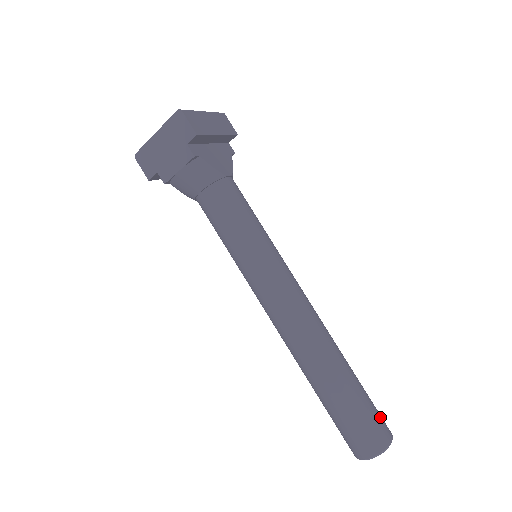
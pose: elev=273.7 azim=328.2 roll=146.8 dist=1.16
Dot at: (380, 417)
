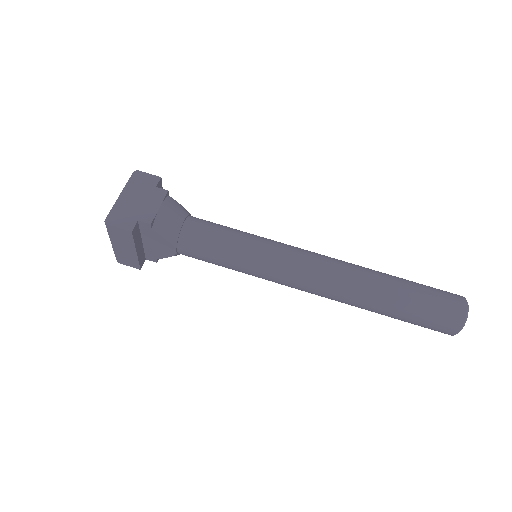
Dot at: occluded
